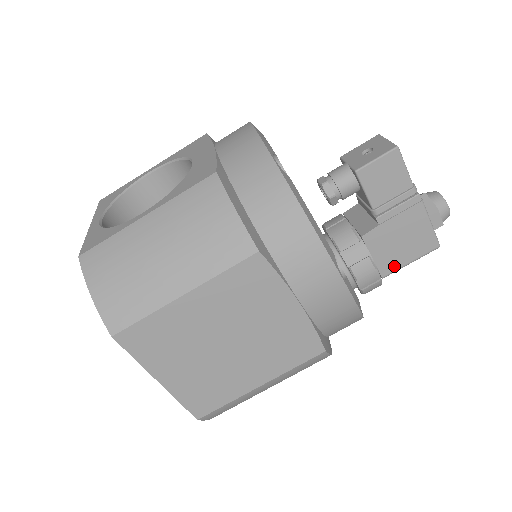
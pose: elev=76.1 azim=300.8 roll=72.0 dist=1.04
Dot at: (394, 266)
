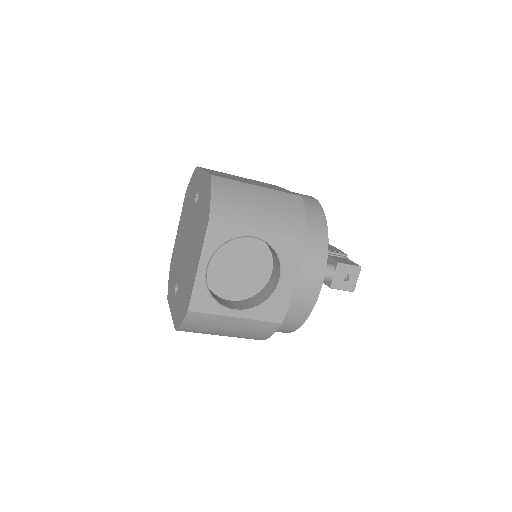
Dot at: occluded
